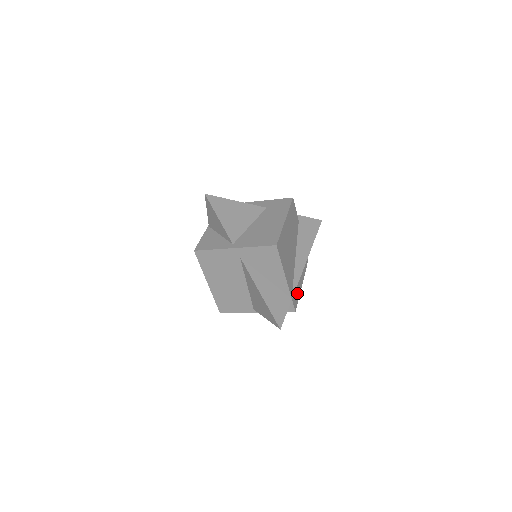
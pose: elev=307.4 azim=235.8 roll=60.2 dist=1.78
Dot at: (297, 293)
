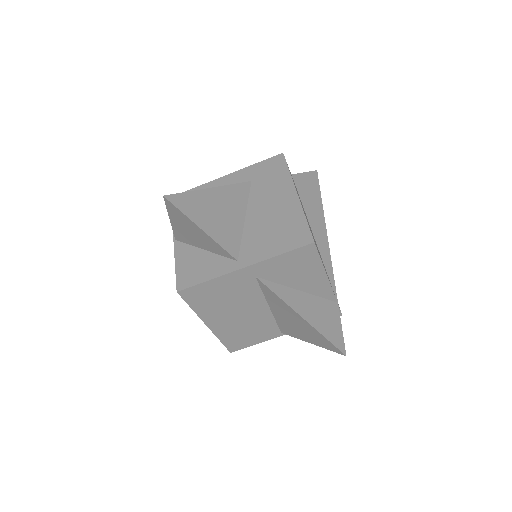
Dot at: occluded
